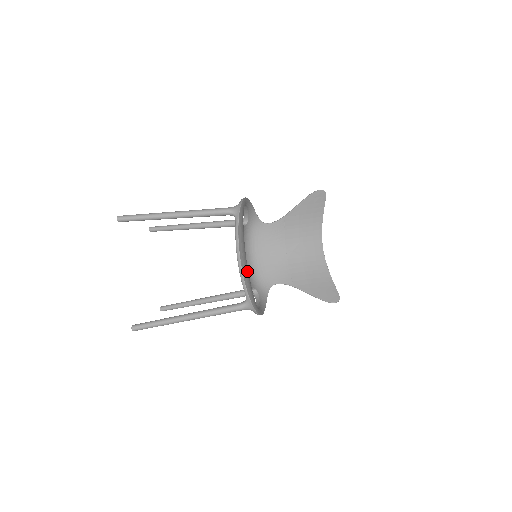
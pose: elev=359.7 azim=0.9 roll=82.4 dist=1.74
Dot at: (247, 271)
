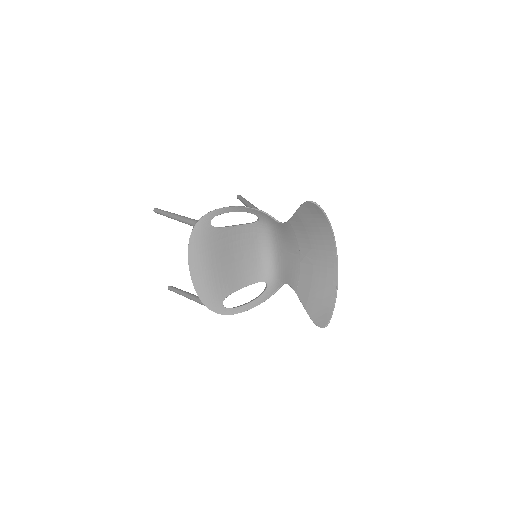
Dot at: (205, 279)
